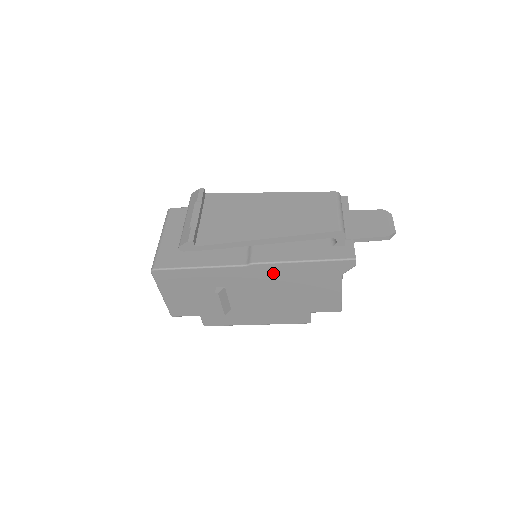
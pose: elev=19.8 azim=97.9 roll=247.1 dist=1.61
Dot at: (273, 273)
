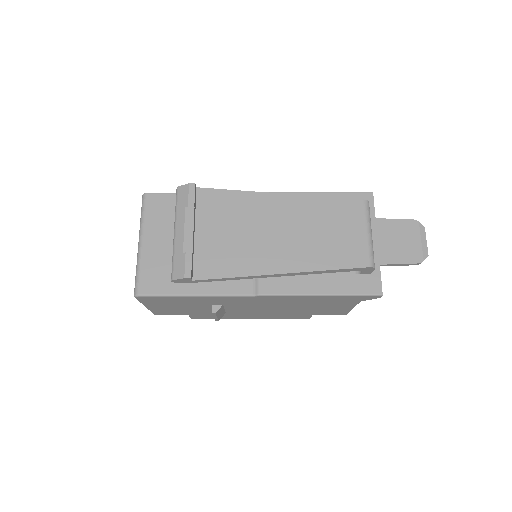
Dot at: (283, 299)
